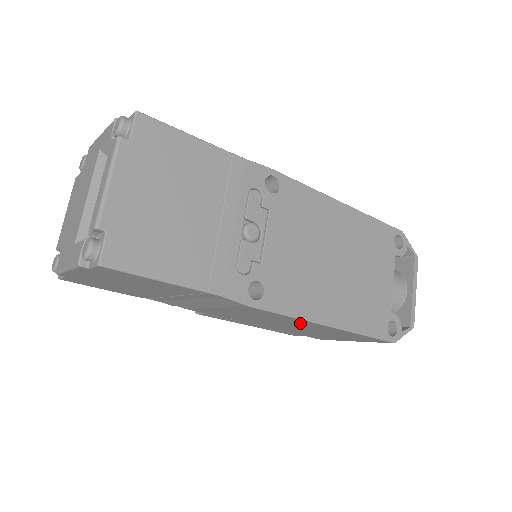
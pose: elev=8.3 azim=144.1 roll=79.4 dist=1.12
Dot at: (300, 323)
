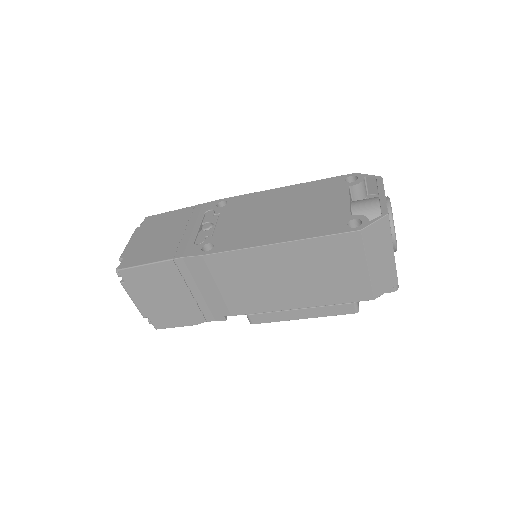
Dot at: (266, 260)
